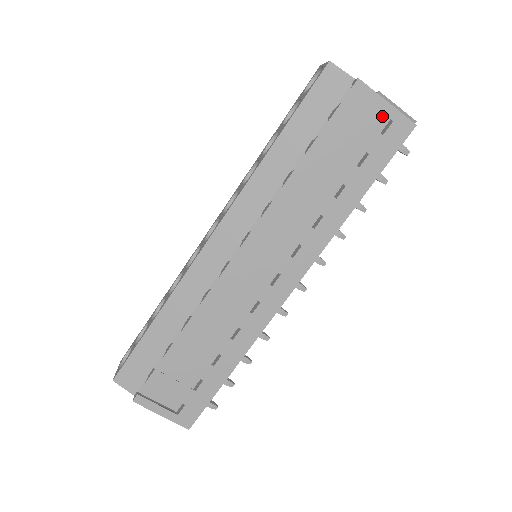
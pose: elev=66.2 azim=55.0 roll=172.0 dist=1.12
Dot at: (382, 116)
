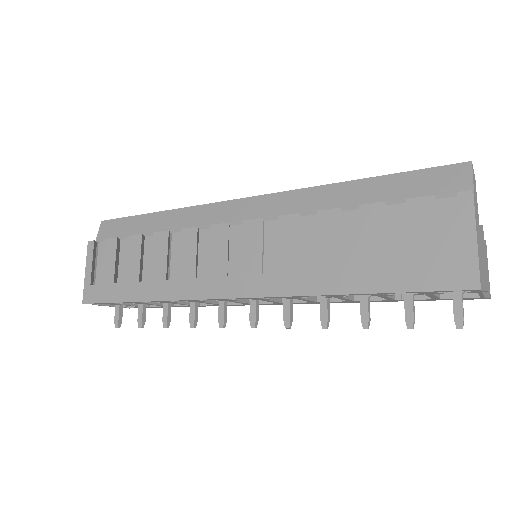
Dot at: occluded
